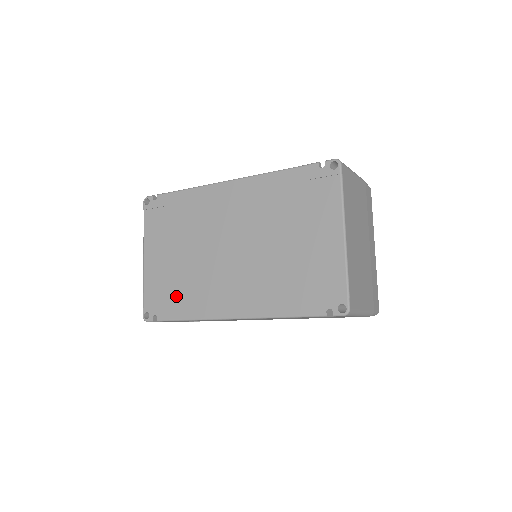
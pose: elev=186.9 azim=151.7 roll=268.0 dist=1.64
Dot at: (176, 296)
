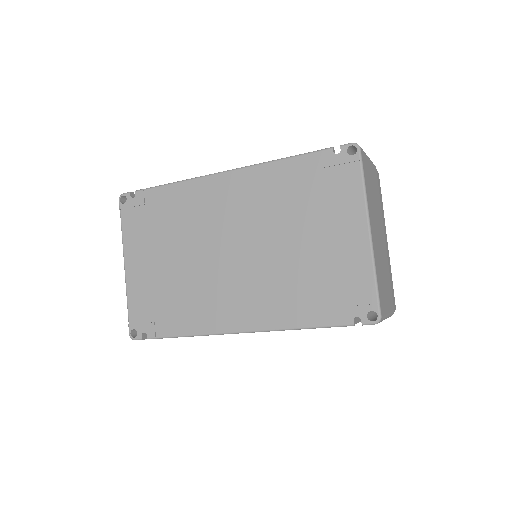
Dot at: (168, 309)
